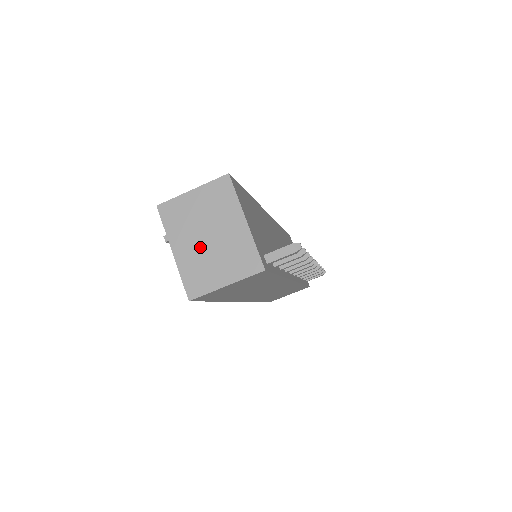
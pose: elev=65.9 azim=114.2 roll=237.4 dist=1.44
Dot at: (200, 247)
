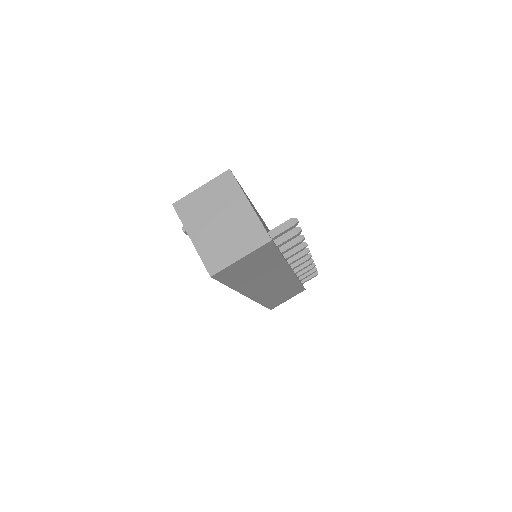
Dot at: (214, 231)
